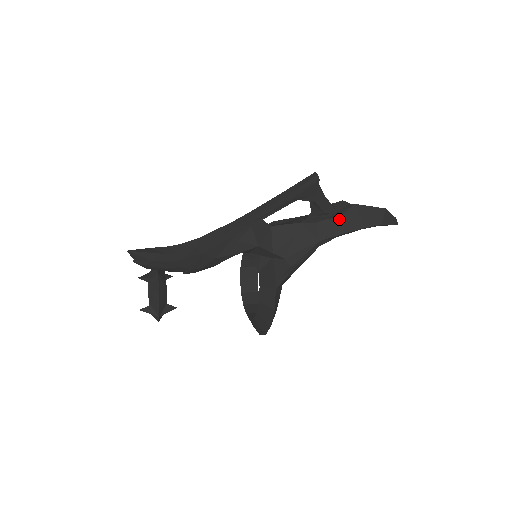
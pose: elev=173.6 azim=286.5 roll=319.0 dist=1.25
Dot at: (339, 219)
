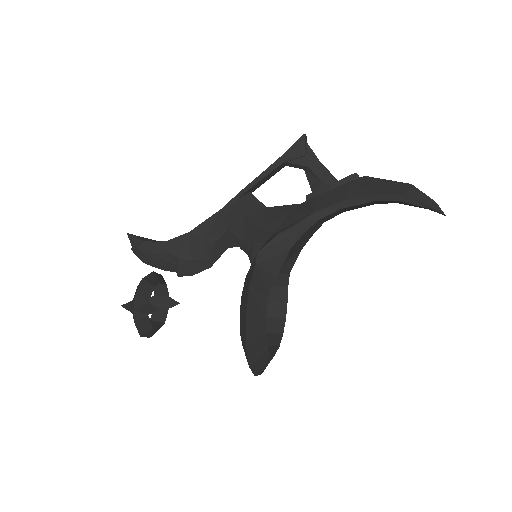
Dot at: (341, 188)
